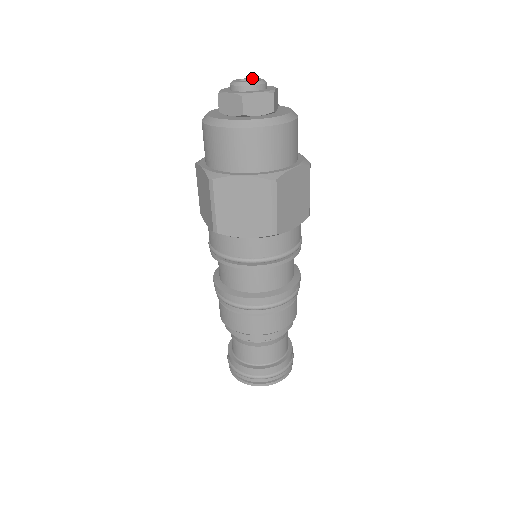
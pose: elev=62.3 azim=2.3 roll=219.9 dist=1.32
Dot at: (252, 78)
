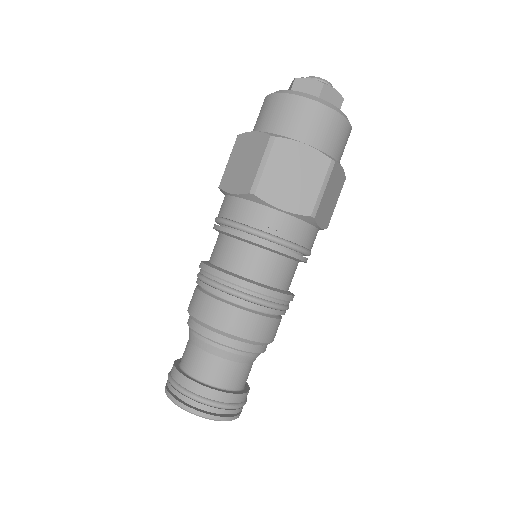
Dot at: occluded
